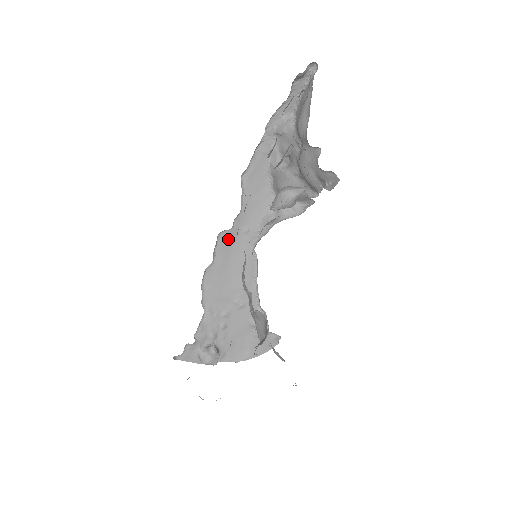
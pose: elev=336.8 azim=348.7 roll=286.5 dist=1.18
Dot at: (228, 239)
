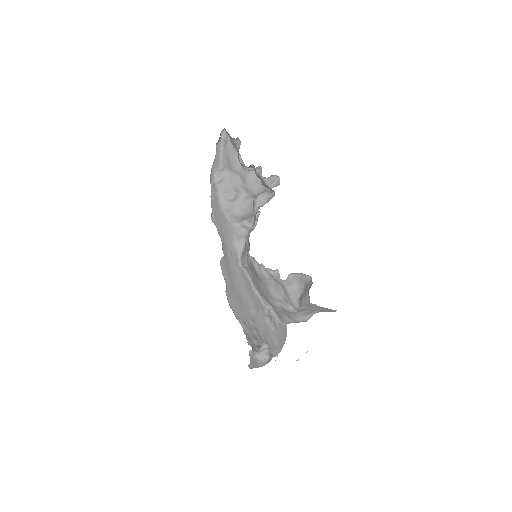
Dot at: (225, 265)
